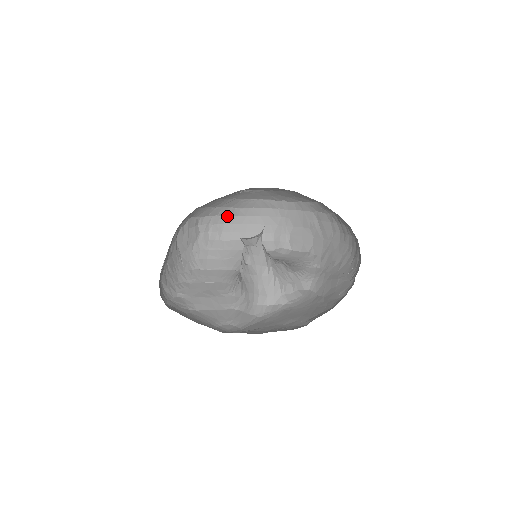
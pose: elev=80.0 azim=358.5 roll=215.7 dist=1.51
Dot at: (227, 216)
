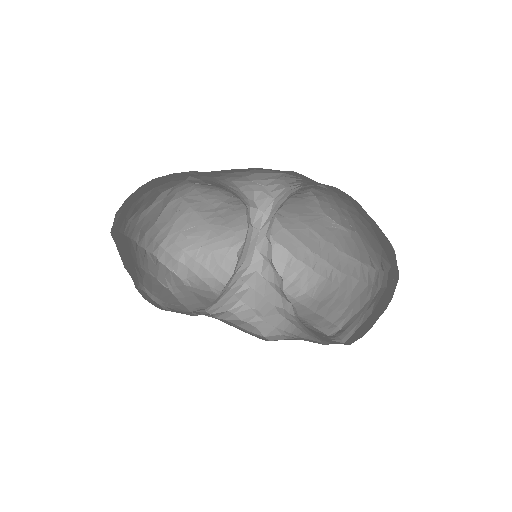
Dot at: (322, 277)
